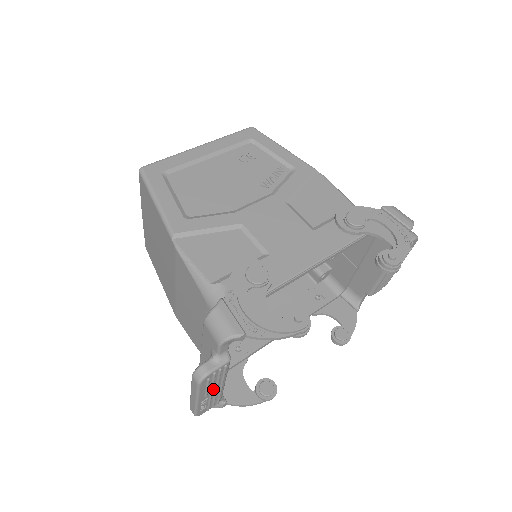
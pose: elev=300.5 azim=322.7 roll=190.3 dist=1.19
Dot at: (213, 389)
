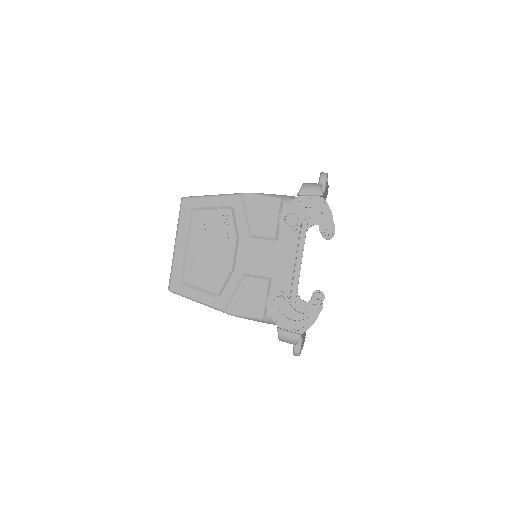
Dot at: occluded
